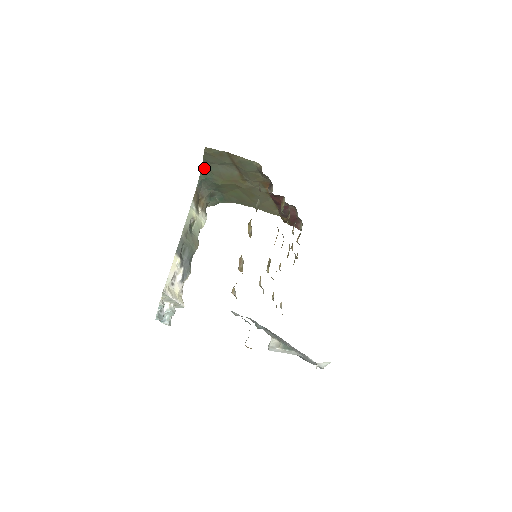
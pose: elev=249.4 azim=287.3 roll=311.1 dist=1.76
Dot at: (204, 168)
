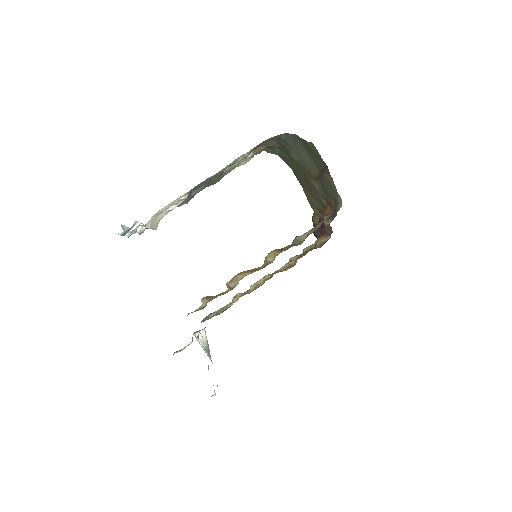
Dot at: (293, 136)
